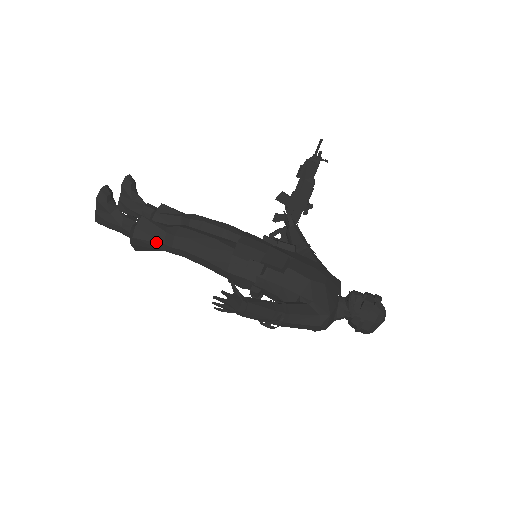
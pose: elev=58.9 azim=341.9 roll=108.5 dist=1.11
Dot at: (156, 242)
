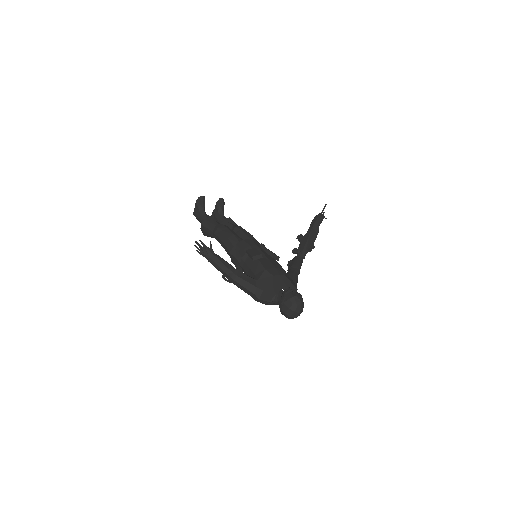
Dot at: (210, 230)
